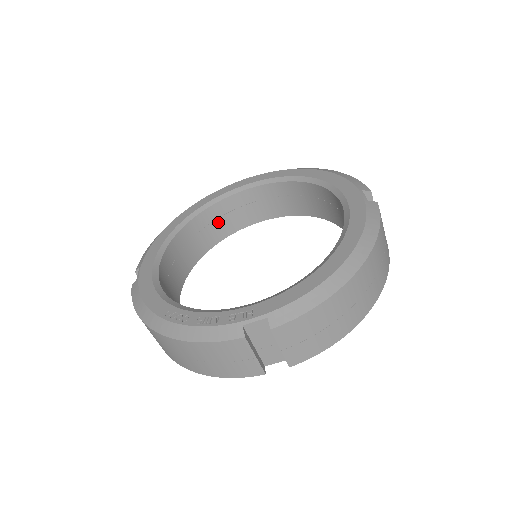
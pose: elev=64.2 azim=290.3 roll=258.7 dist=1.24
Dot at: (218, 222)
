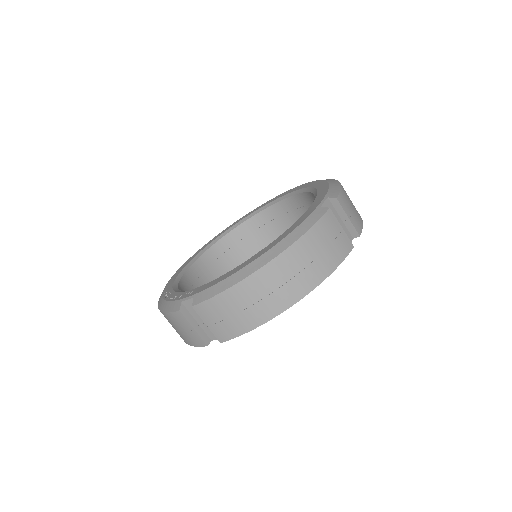
Dot at: (263, 229)
